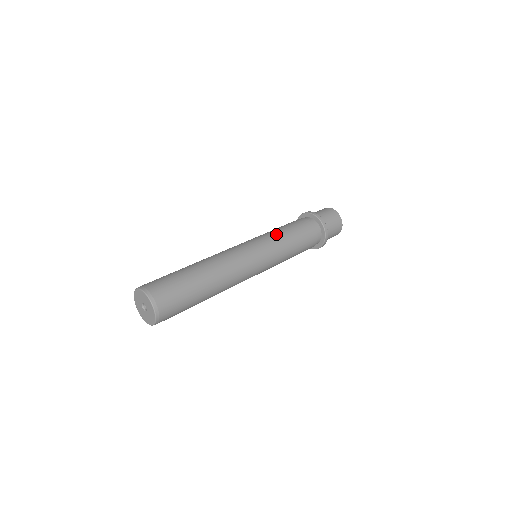
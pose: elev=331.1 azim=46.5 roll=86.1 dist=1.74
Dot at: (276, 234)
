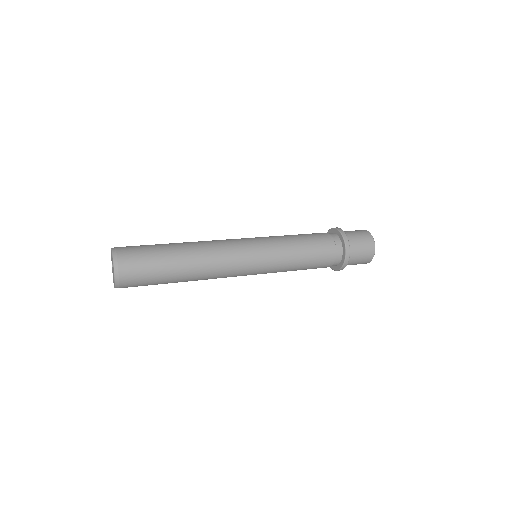
Dot at: occluded
